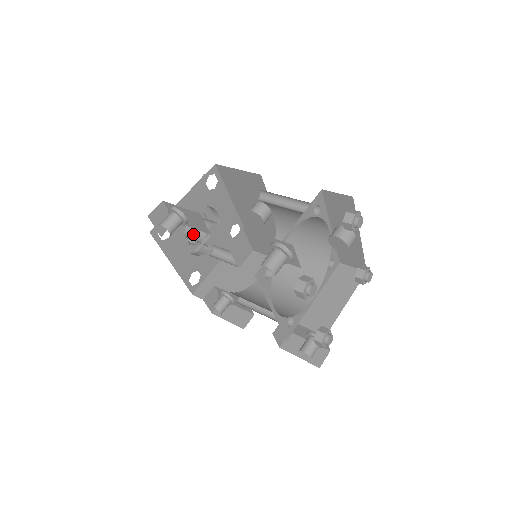
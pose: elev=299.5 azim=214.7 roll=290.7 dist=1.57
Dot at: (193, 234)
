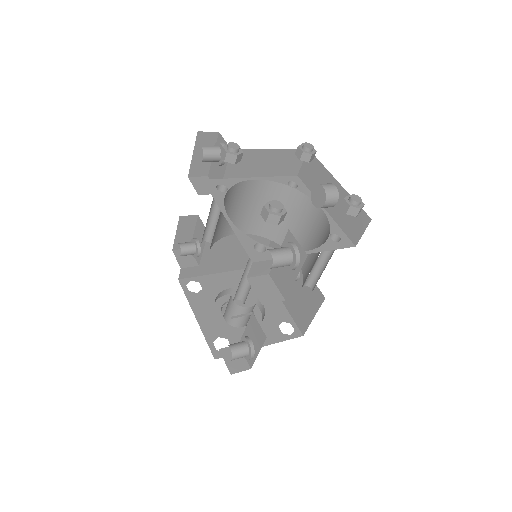
Dot at: (227, 305)
